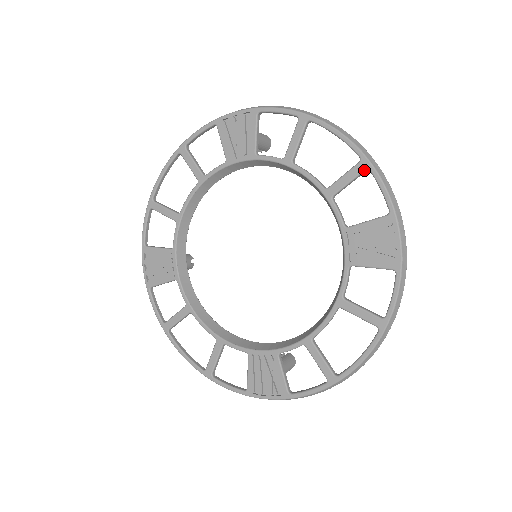
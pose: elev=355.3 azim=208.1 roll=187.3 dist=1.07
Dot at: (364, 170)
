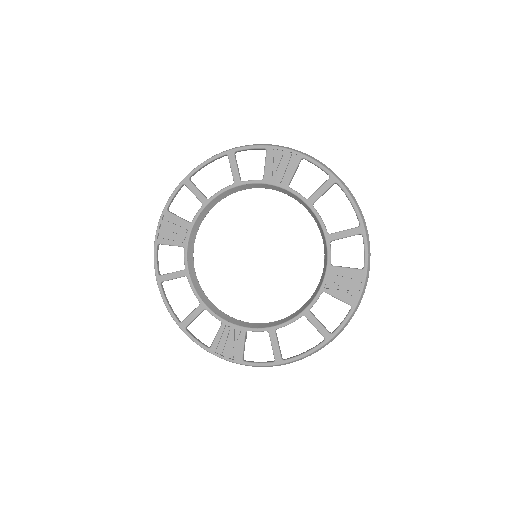
Dot at: (359, 234)
